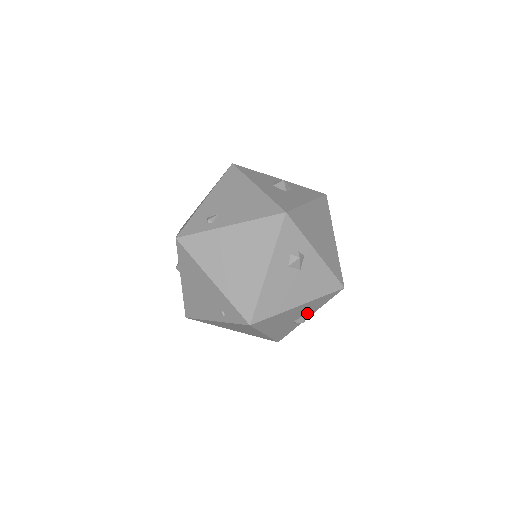
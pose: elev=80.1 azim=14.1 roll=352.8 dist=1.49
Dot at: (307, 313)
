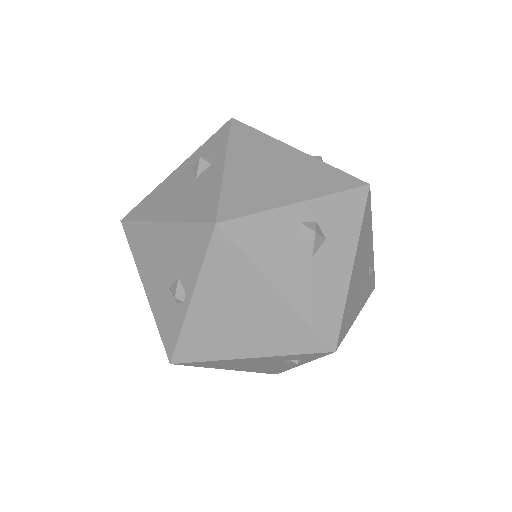
Dot at: (183, 276)
